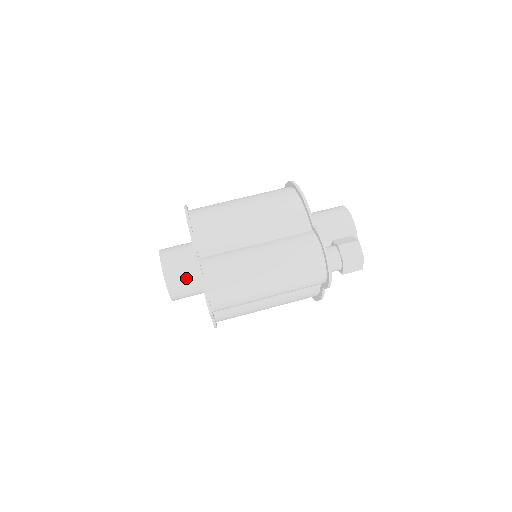
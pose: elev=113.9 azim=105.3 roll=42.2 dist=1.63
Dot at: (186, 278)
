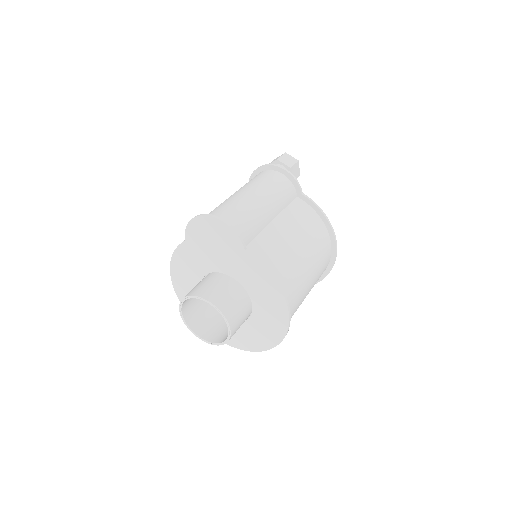
Dot at: (210, 283)
